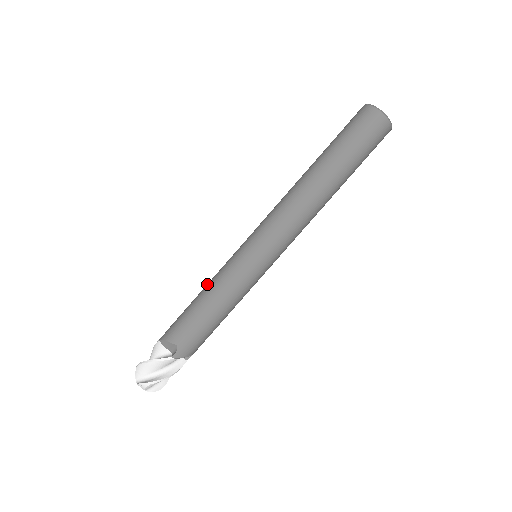
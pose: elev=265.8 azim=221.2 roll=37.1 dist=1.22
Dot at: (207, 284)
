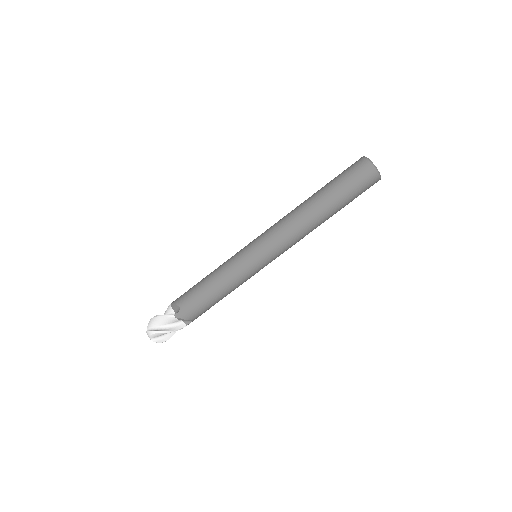
Dot at: (215, 269)
